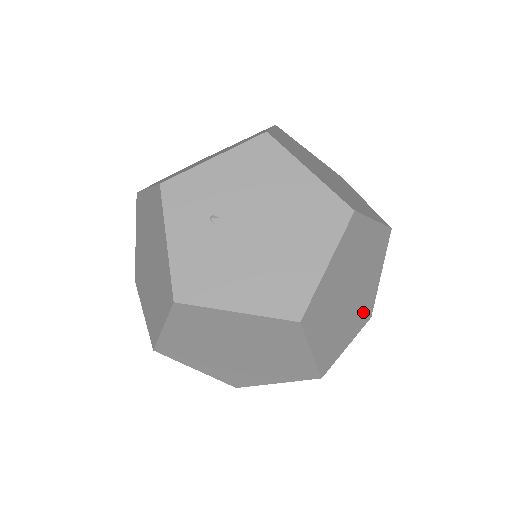
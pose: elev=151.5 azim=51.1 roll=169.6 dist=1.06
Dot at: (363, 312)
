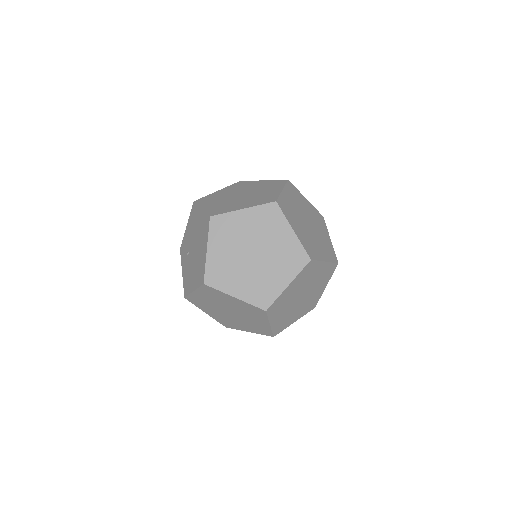
Dot at: (290, 260)
